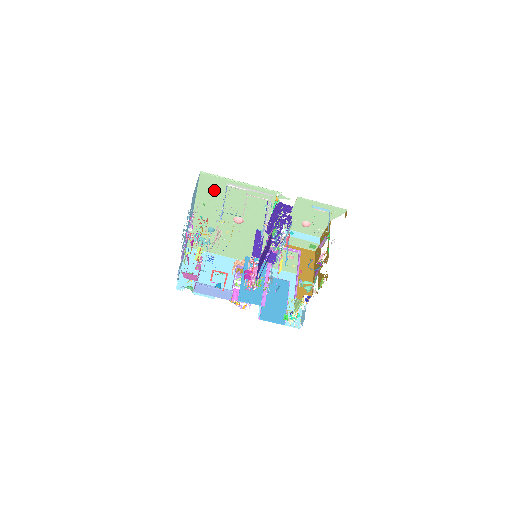
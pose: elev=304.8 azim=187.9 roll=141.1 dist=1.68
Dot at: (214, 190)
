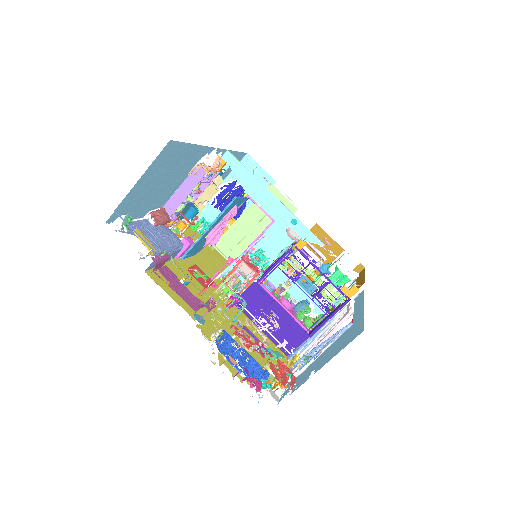
Dot at: occluded
